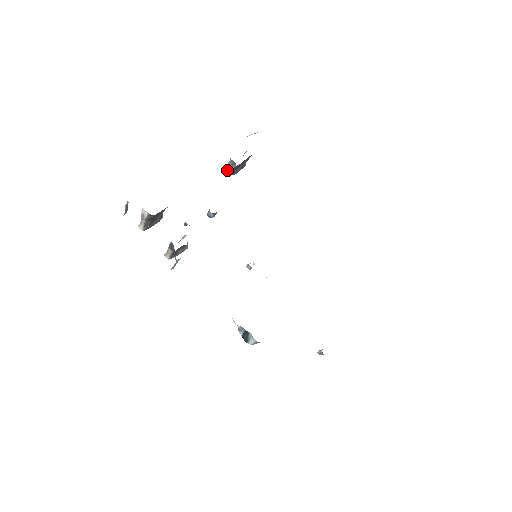
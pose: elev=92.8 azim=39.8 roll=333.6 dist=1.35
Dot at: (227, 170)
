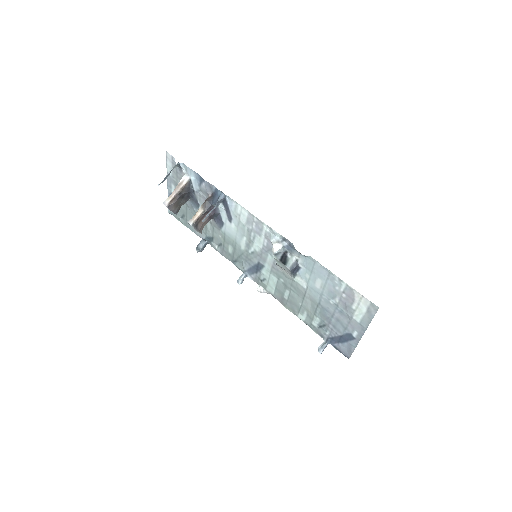
Dot at: occluded
